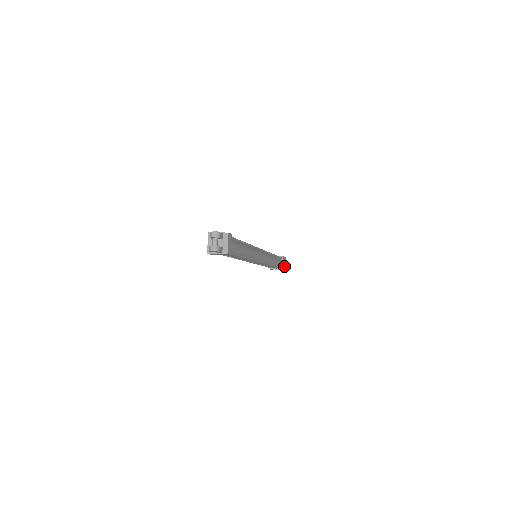
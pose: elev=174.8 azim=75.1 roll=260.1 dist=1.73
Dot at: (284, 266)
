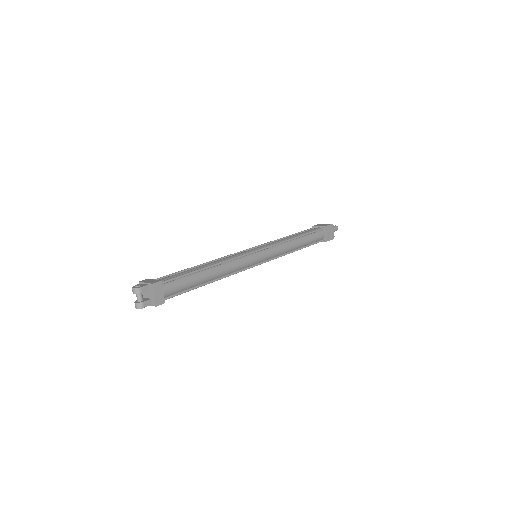
Dot at: (330, 235)
